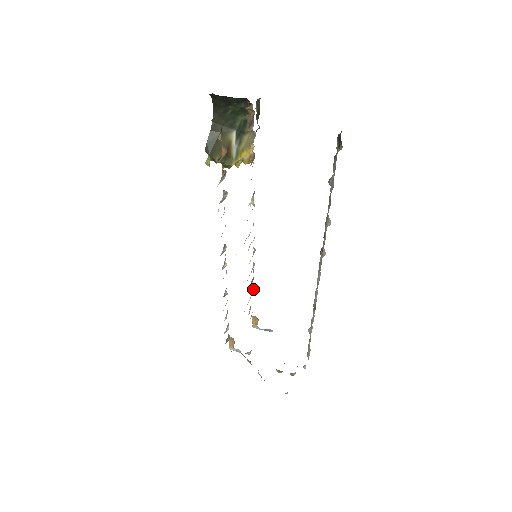
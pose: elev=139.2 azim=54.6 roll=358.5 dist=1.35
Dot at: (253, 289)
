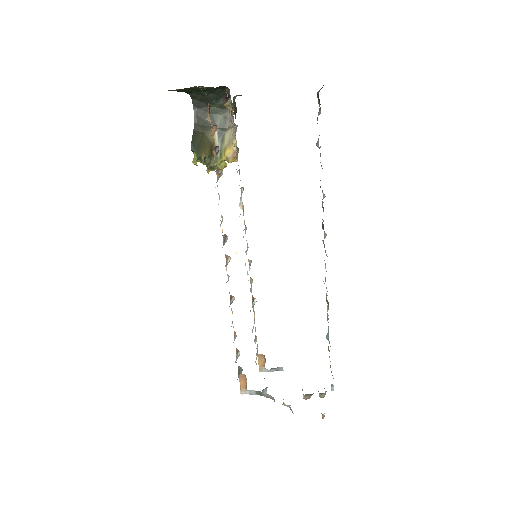
Dot at: (254, 316)
